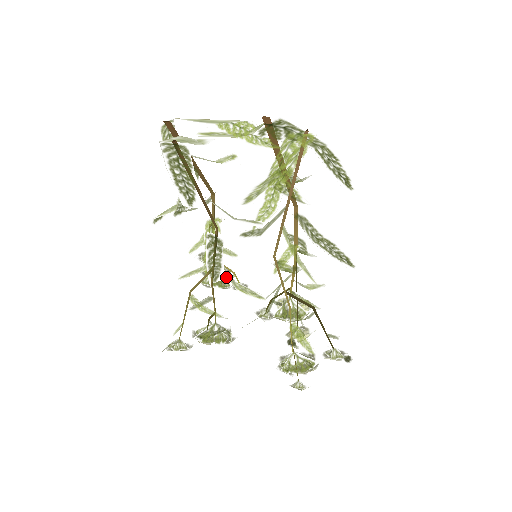
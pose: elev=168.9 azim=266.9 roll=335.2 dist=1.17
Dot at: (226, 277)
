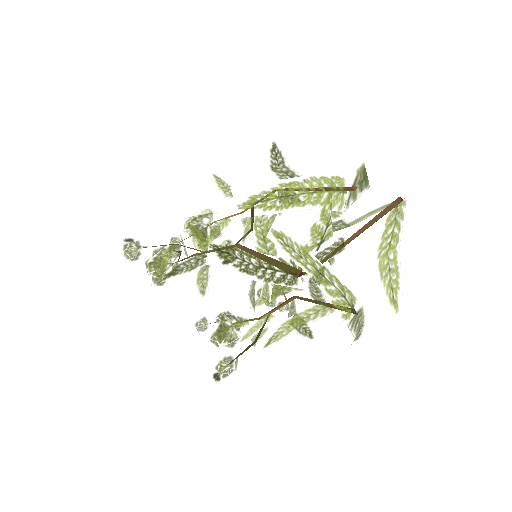
Dot at: occluded
